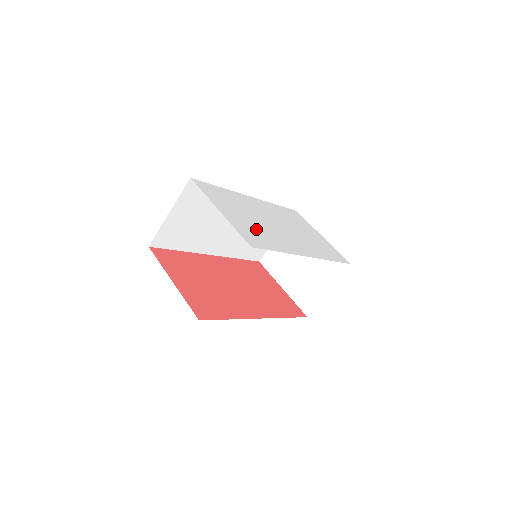
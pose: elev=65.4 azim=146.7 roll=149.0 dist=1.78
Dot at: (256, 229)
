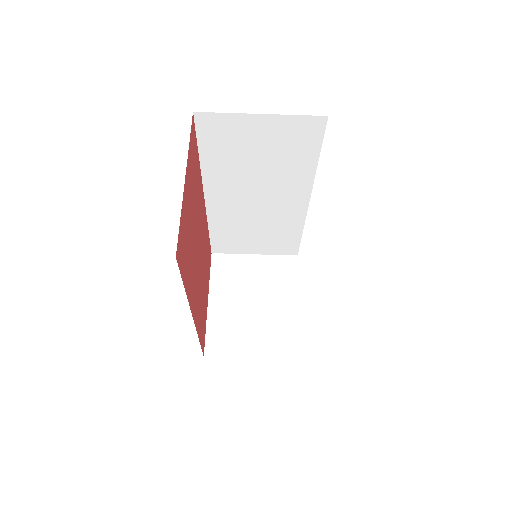
Dot at: occluded
